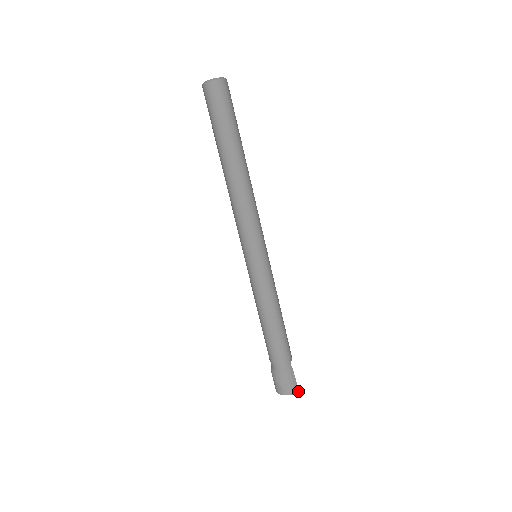
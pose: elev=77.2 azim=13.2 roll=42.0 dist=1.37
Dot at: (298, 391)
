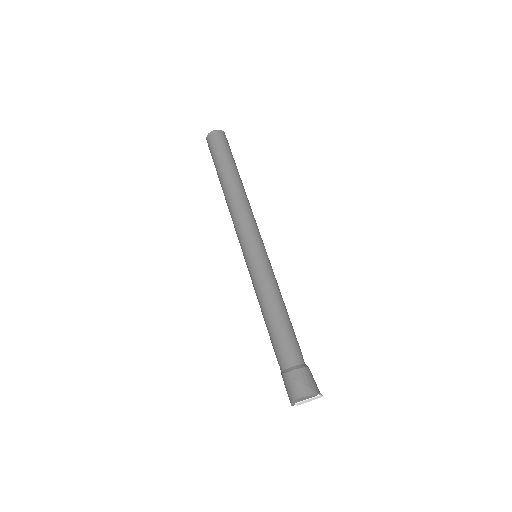
Dot at: (321, 394)
